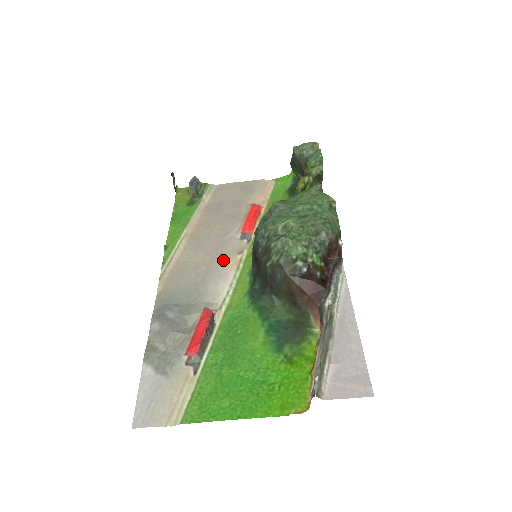
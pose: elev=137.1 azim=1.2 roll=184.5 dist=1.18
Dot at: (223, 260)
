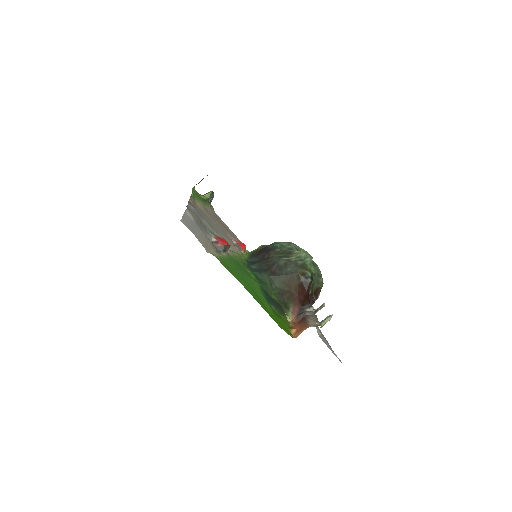
Dot at: (227, 238)
